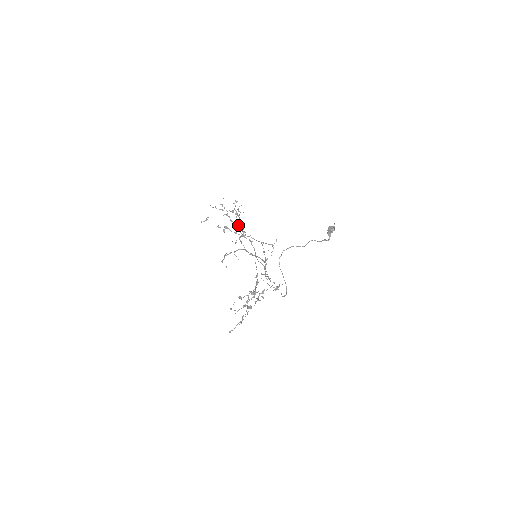
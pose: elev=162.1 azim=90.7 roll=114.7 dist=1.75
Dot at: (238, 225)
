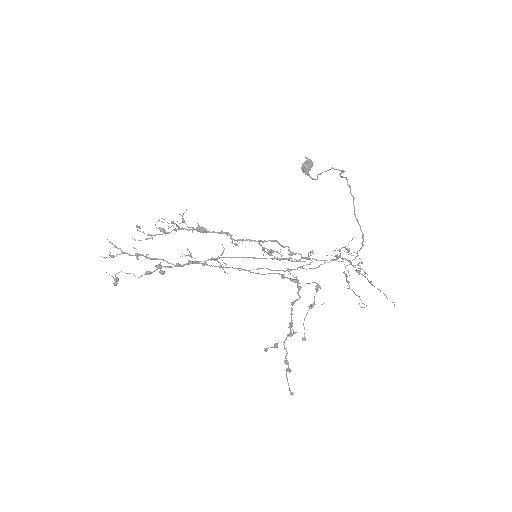
Dot at: (203, 231)
